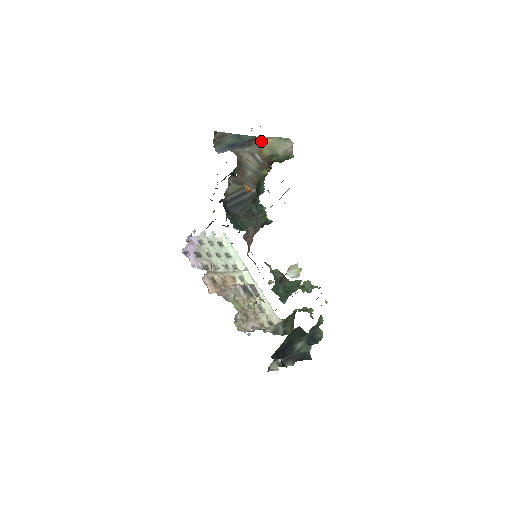
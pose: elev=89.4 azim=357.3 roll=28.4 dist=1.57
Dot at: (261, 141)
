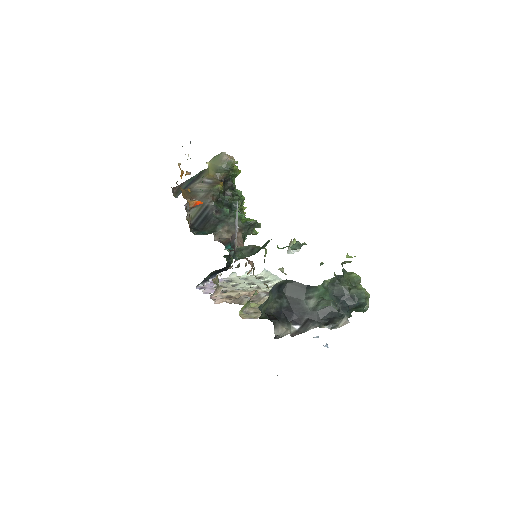
Dot at: (206, 170)
